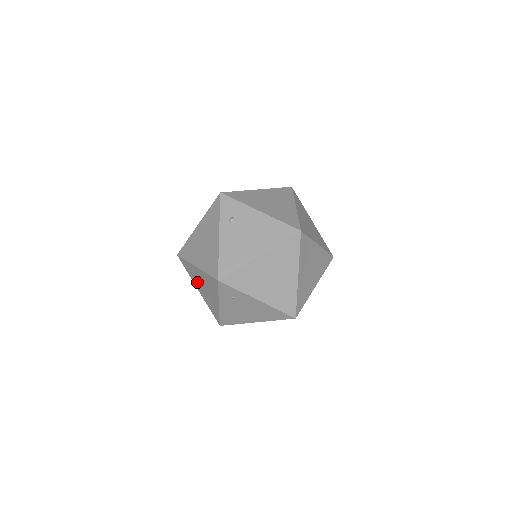
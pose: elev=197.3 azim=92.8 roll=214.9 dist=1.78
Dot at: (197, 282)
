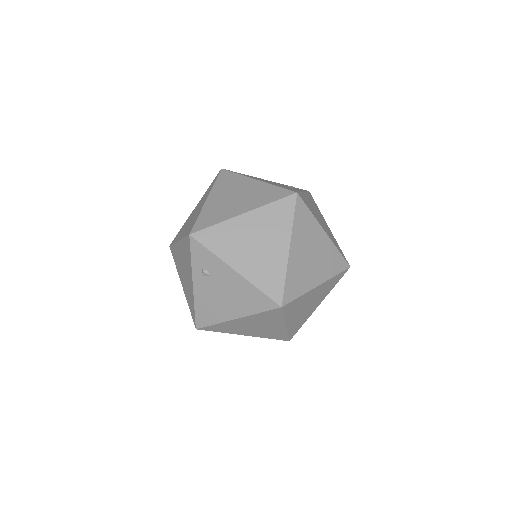
Dot at: occluded
